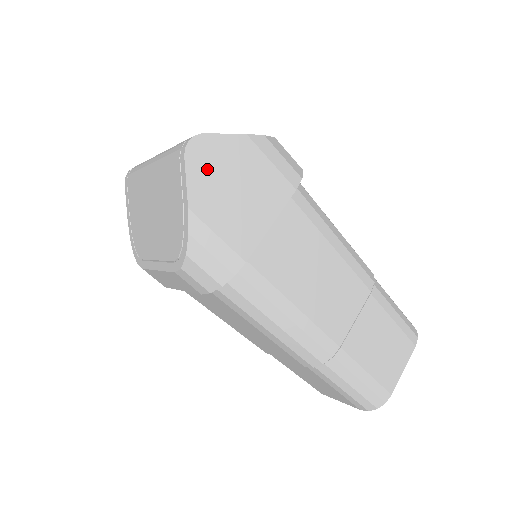
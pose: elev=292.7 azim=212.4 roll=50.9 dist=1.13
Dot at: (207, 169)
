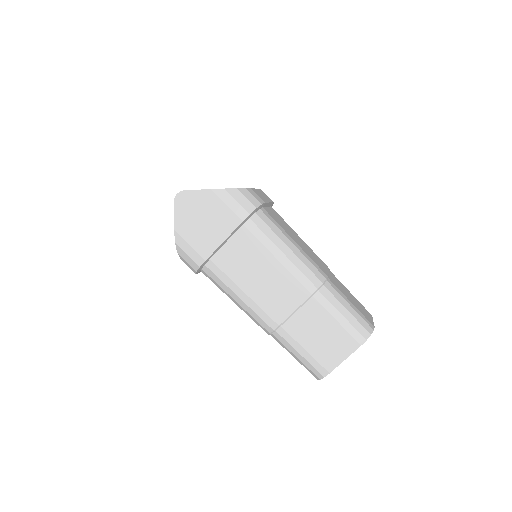
Dot at: (186, 209)
